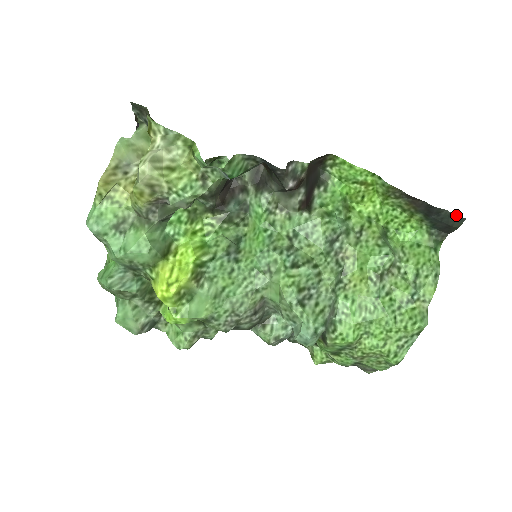
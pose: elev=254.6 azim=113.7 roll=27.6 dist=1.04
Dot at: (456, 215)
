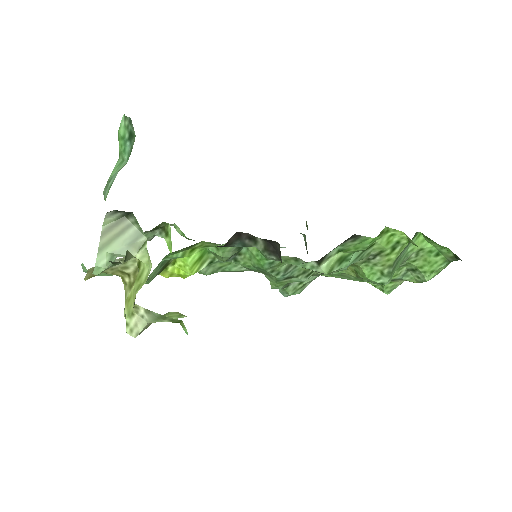
Dot at: occluded
